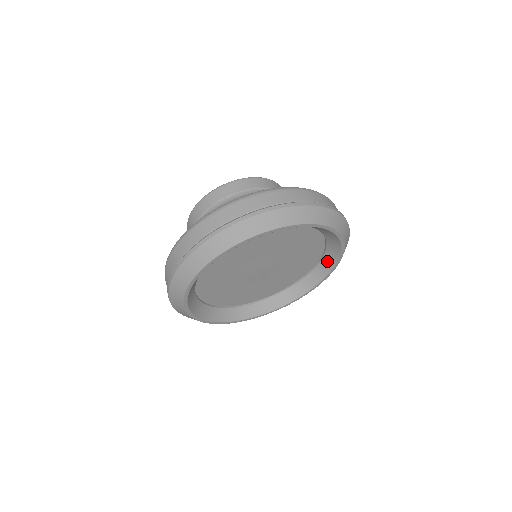
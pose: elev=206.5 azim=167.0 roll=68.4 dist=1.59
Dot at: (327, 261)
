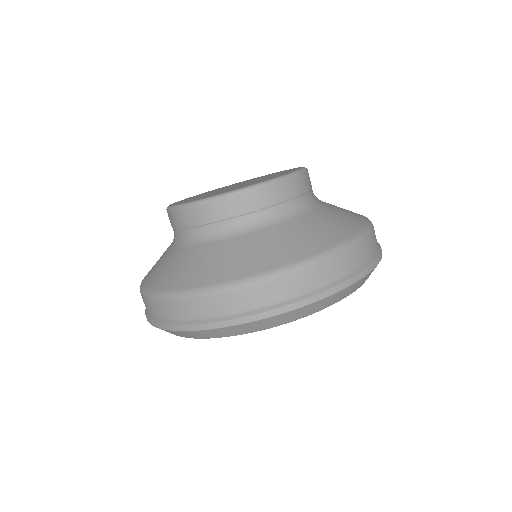
Dot at: occluded
